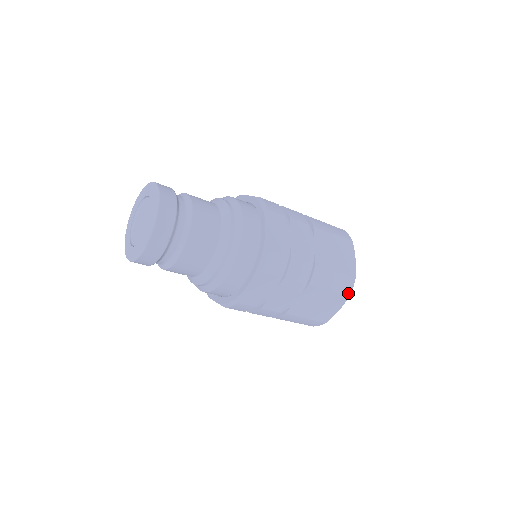
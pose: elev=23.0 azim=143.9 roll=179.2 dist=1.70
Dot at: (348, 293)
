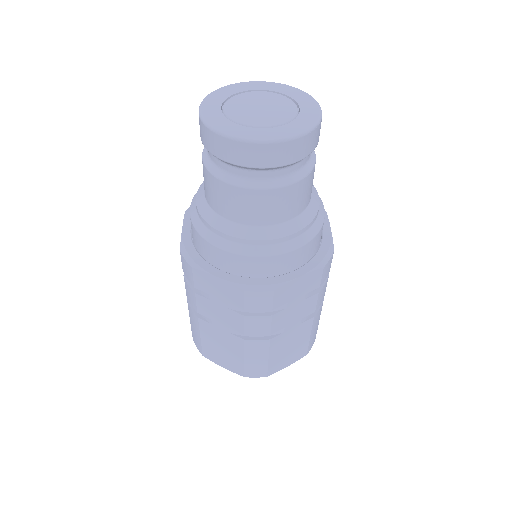
Dot at: (308, 350)
